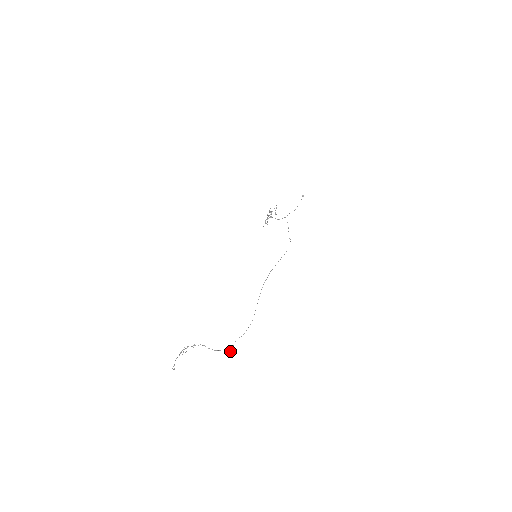
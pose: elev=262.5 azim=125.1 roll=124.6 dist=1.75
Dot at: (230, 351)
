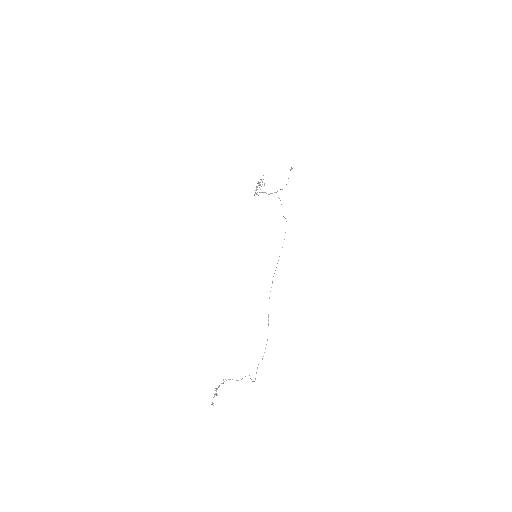
Dot at: occluded
